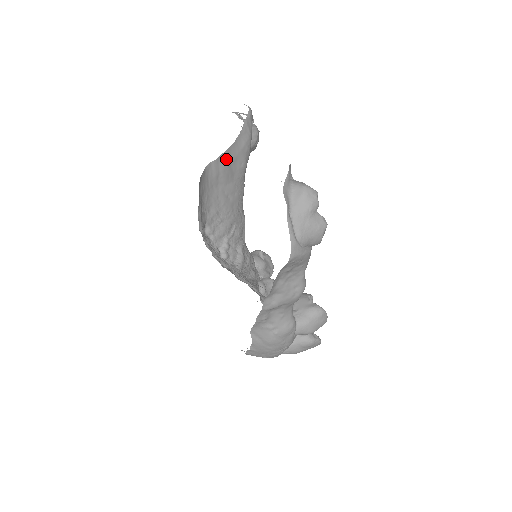
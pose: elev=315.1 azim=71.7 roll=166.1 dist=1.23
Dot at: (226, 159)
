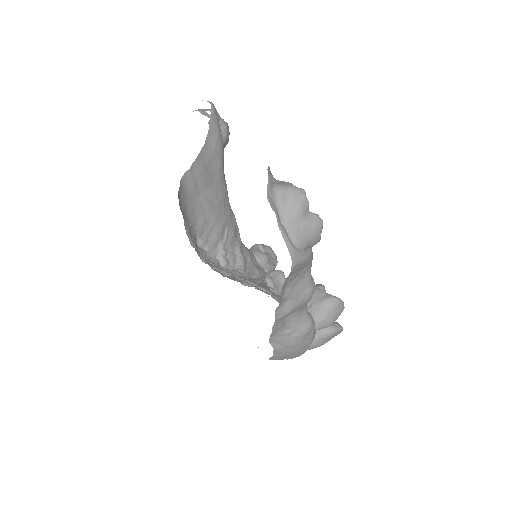
Dot at: (200, 164)
